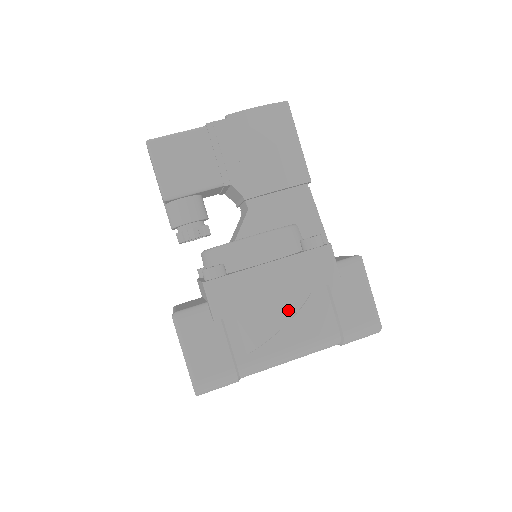
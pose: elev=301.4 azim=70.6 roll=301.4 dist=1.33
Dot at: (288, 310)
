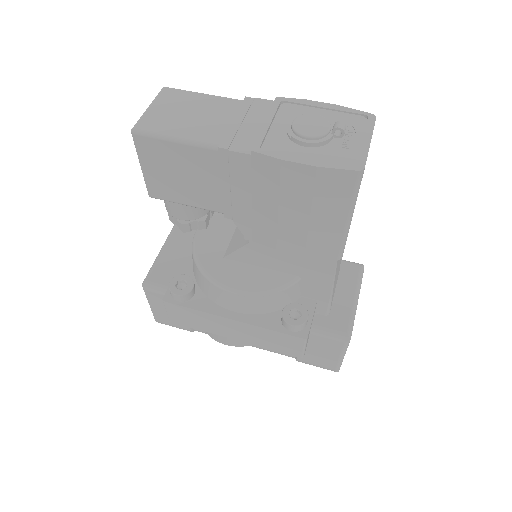
Dot at: (243, 342)
